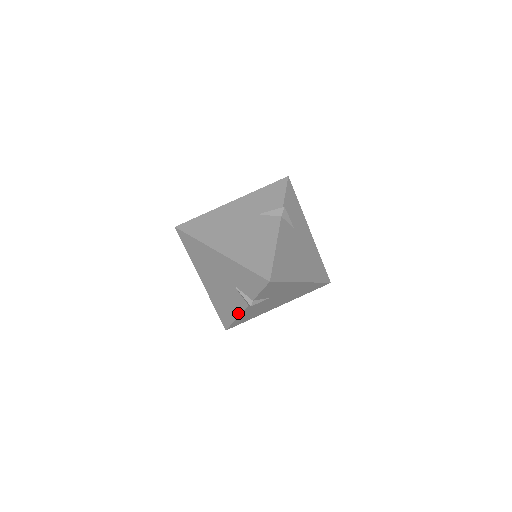
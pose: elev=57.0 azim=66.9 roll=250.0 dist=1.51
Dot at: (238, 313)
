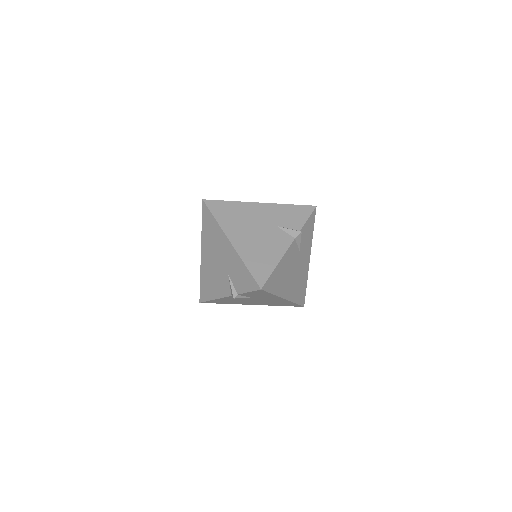
Dot at: (219, 296)
